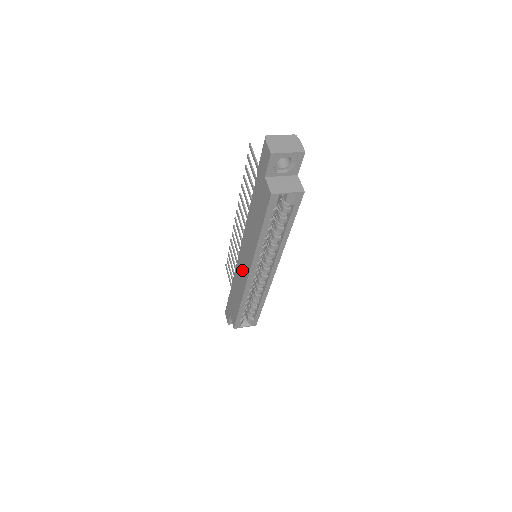
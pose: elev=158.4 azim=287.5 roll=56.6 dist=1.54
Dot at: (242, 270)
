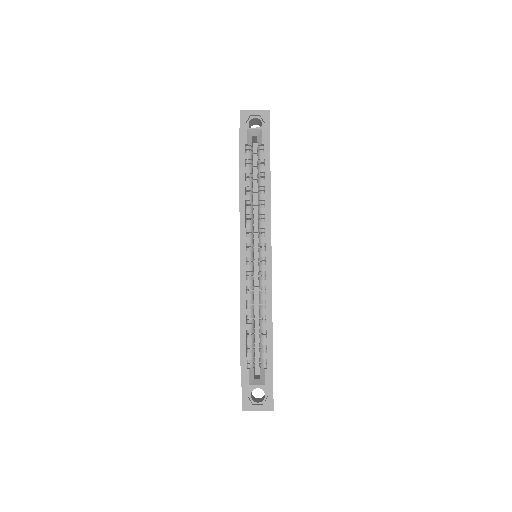
Dot at: occluded
